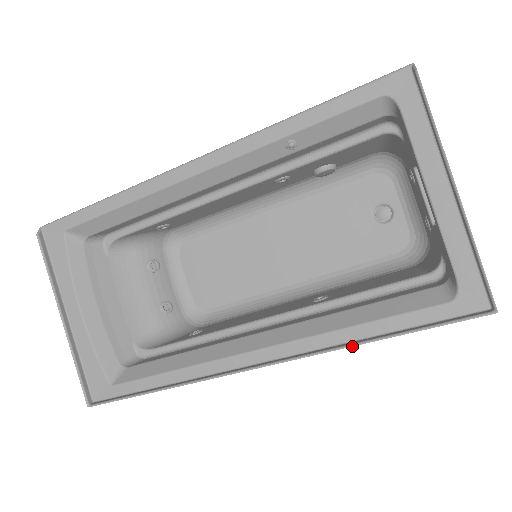
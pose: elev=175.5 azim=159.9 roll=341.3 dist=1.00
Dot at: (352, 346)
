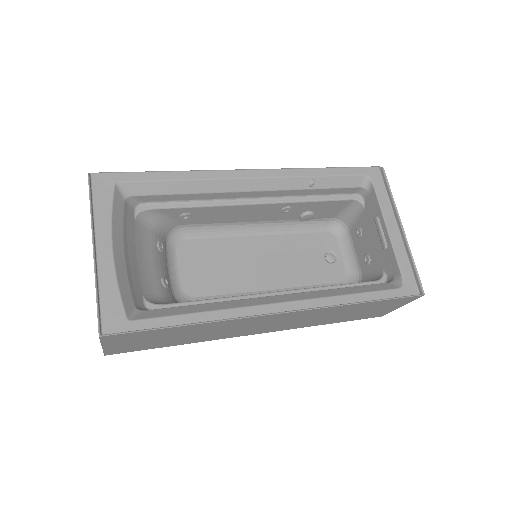
Dot at: (349, 304)
